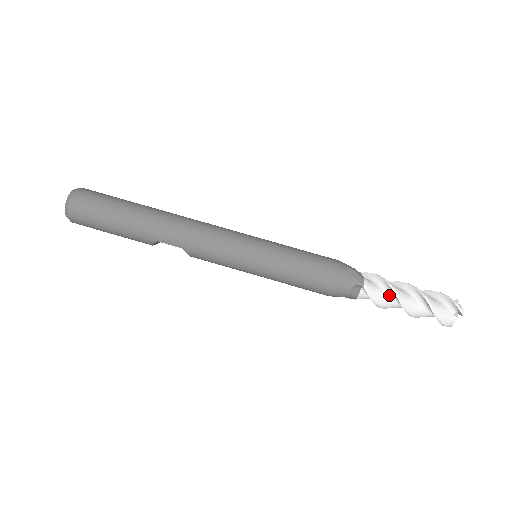
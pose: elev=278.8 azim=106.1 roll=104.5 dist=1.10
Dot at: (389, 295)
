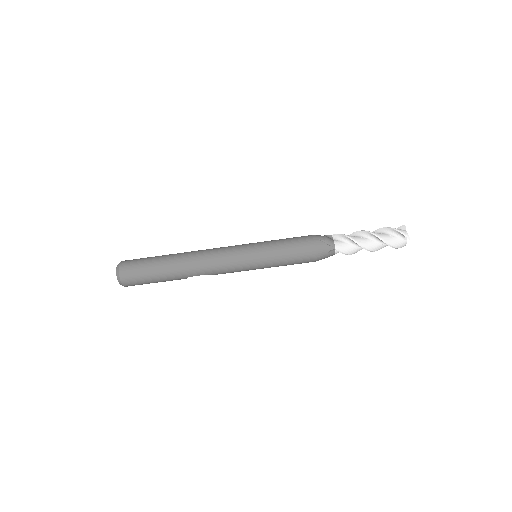
Dot at: (355, 245)
